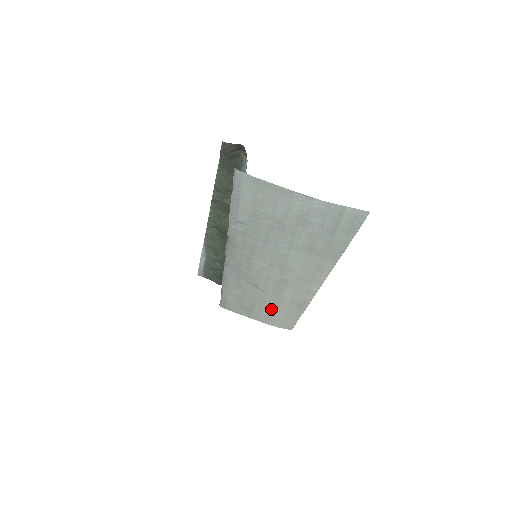
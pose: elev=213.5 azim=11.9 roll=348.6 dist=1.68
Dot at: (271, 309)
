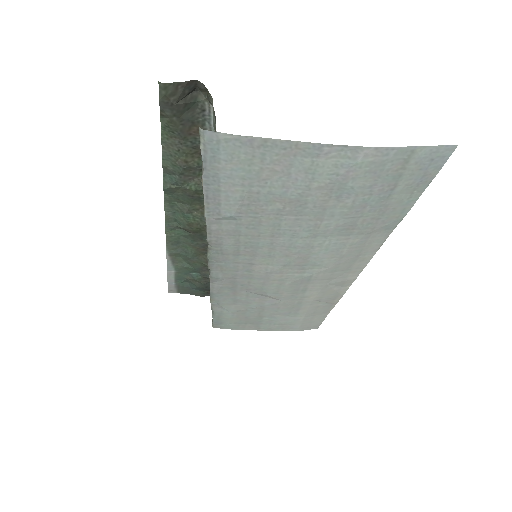
Dot at: (288, 315)
